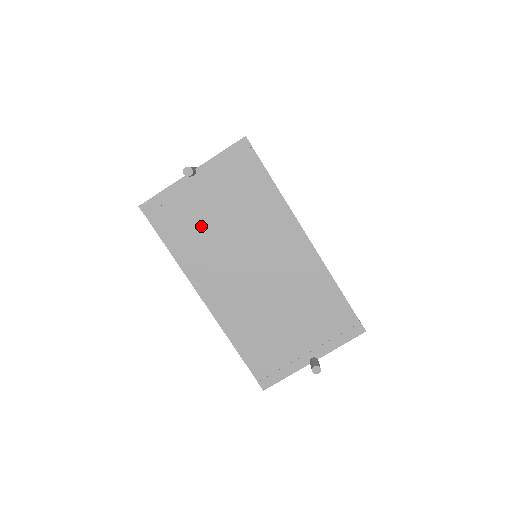
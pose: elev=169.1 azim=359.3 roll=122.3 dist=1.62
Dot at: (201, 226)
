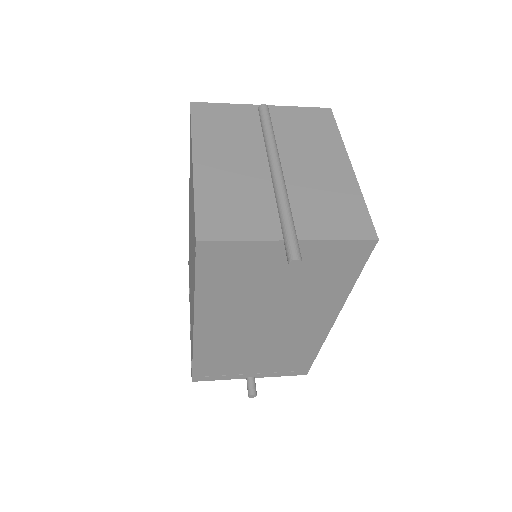
Dot at: (250, 283)
